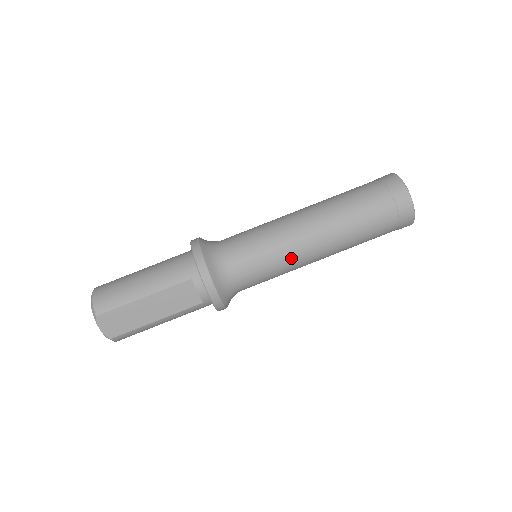
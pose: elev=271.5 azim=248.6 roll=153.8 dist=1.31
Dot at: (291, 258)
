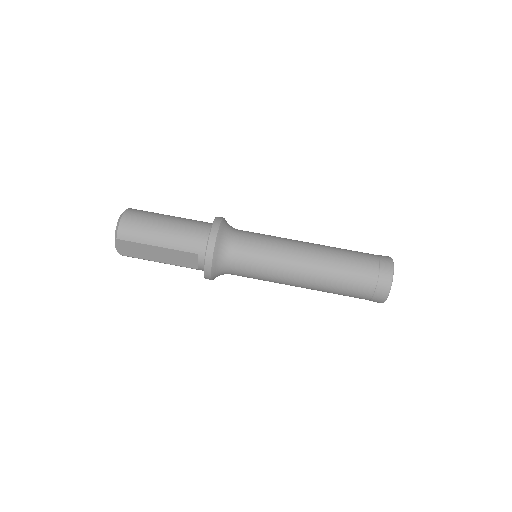
Dot at: (278, 279)
